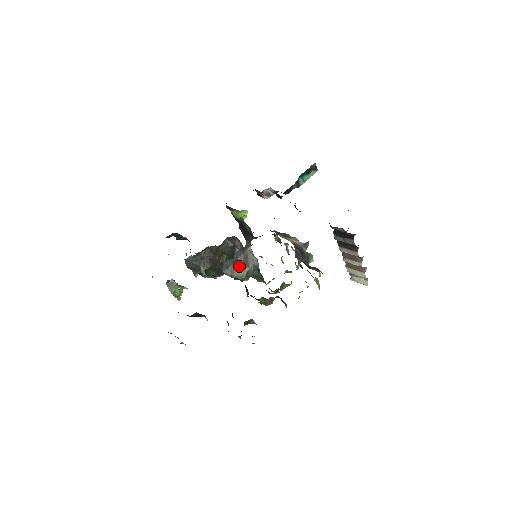
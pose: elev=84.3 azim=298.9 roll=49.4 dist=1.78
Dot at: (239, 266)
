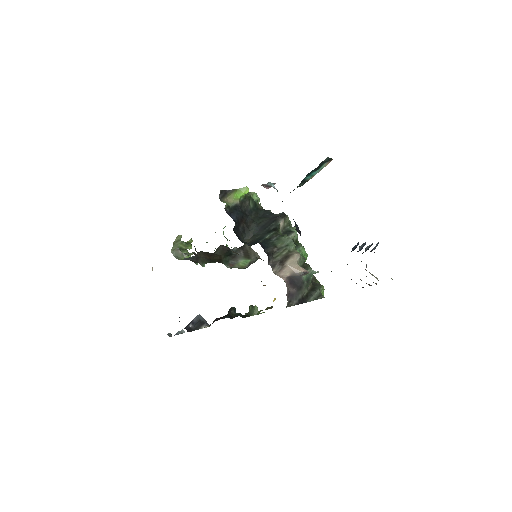
Dot at: (240, 259)
